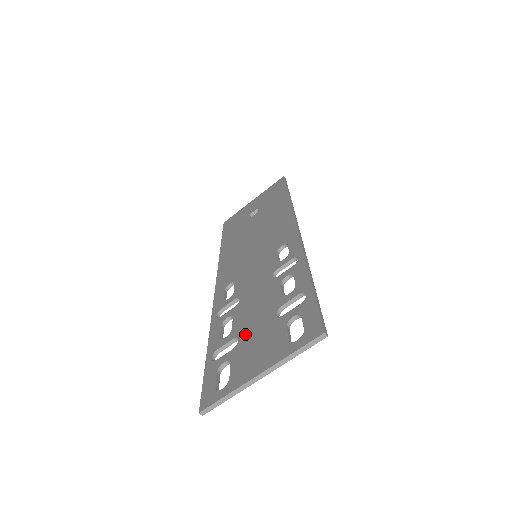
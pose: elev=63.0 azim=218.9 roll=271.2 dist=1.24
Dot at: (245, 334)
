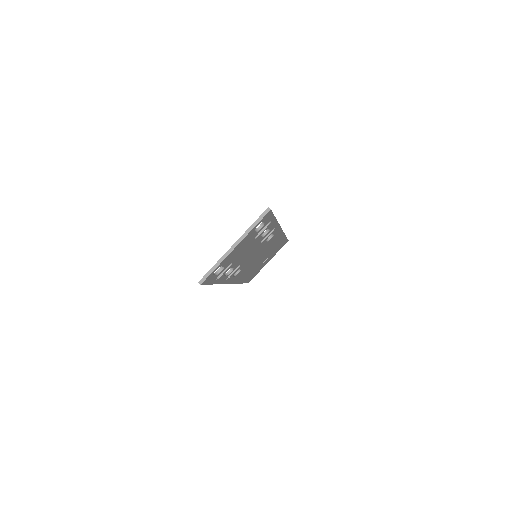
Dot at: occluded
